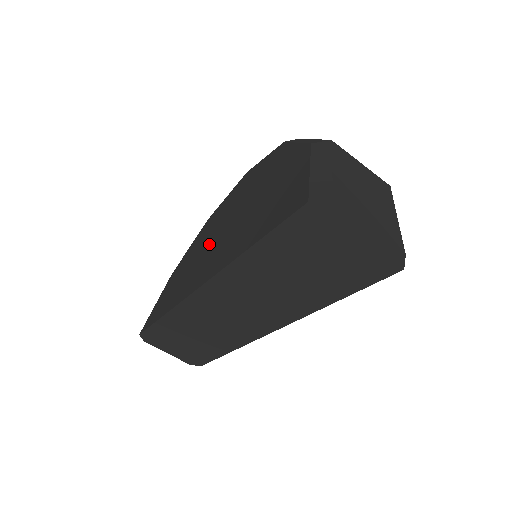
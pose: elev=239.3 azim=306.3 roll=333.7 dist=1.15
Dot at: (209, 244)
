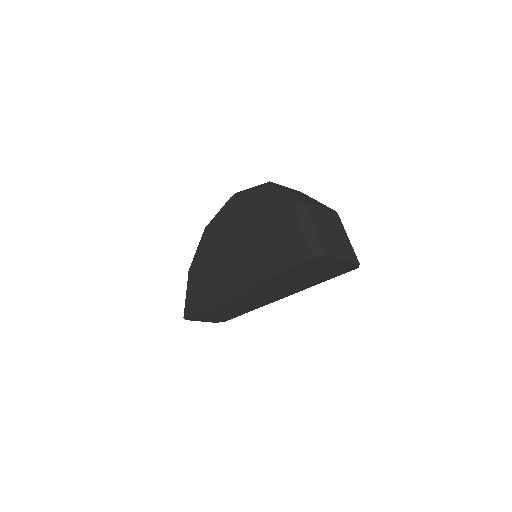
Dot at: (224, 257)
